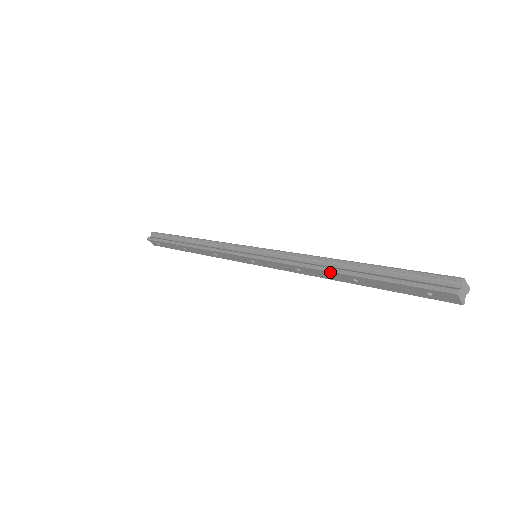
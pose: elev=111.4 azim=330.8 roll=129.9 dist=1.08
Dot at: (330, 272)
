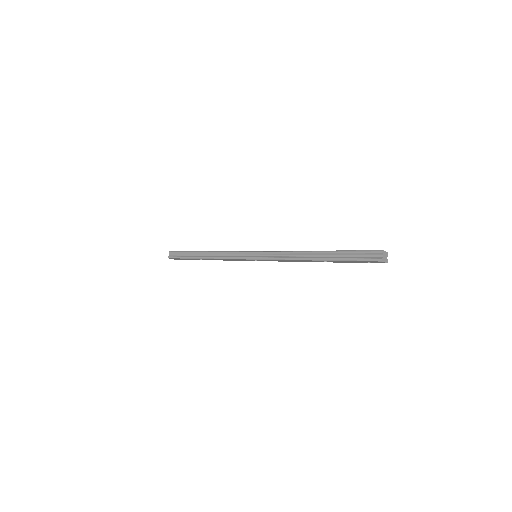
Dot at: (309, 260)
